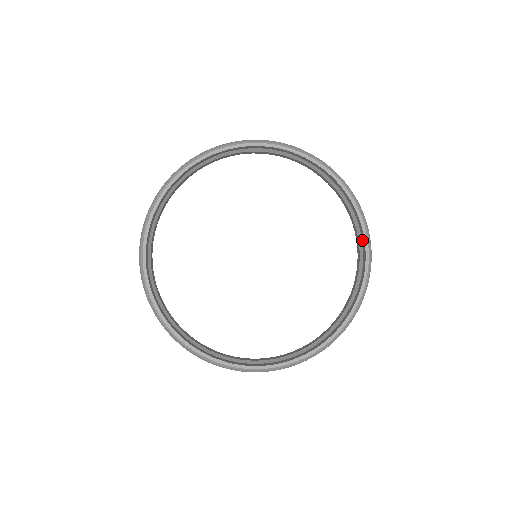
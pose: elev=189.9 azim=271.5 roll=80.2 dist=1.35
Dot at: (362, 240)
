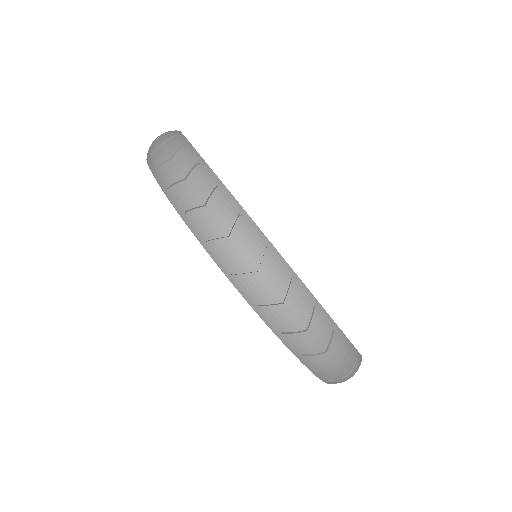
Dot at: occluded
